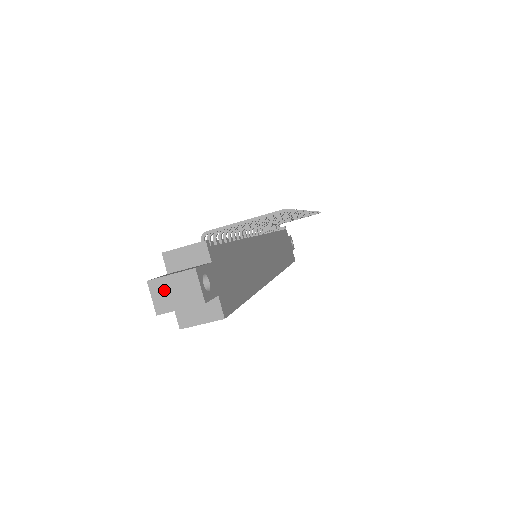
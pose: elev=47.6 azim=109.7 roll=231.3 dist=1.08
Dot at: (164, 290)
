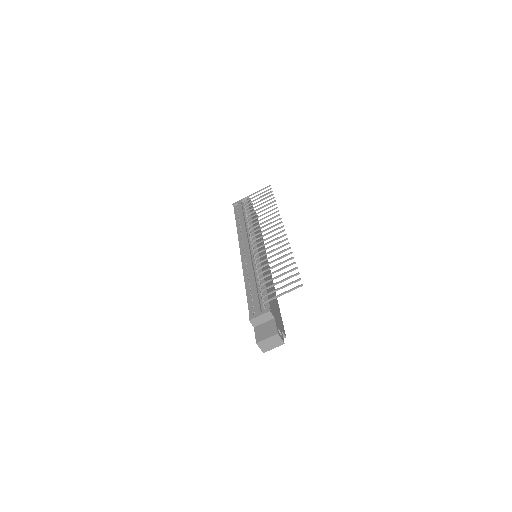
Dot at: (265, 344)
